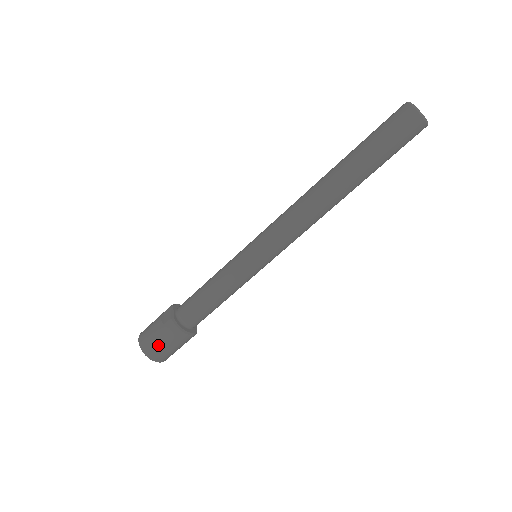
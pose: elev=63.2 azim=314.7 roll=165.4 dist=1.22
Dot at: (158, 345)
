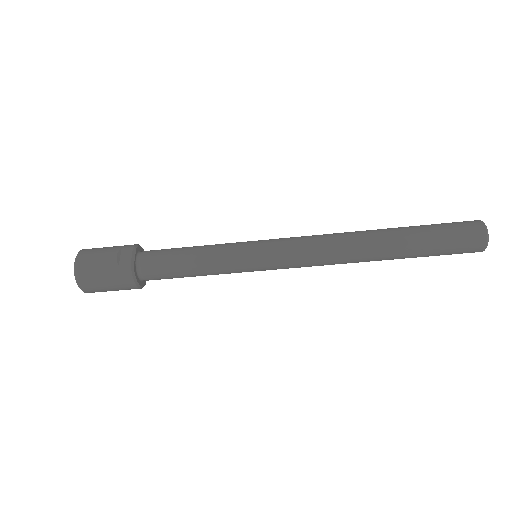
Dot at: (99, 281)
